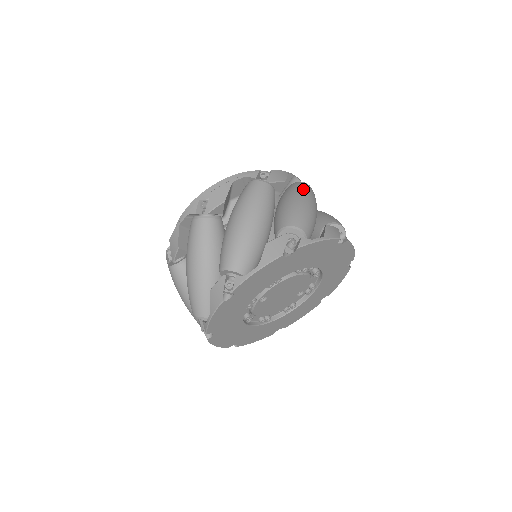
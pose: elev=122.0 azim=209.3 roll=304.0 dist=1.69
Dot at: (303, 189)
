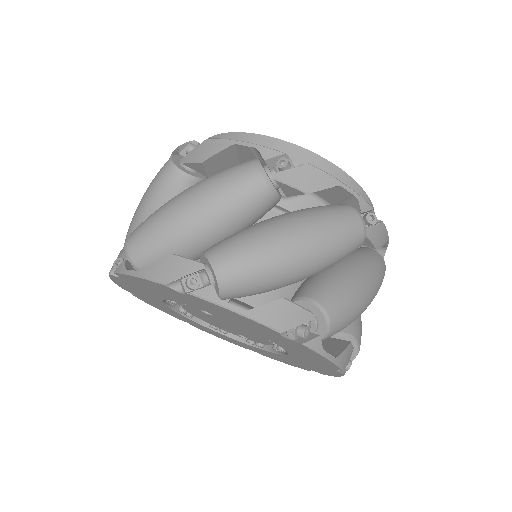
Dot at: (379, 277)
